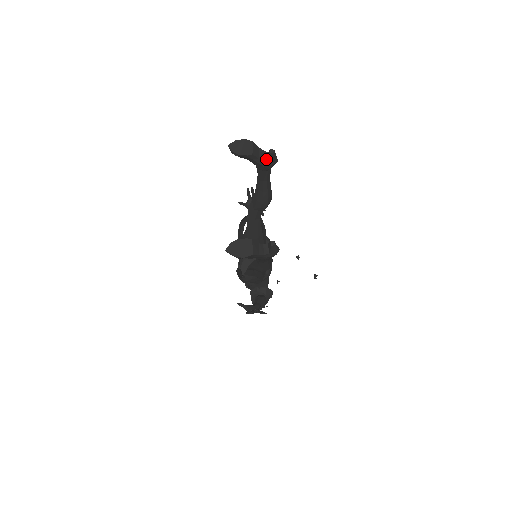
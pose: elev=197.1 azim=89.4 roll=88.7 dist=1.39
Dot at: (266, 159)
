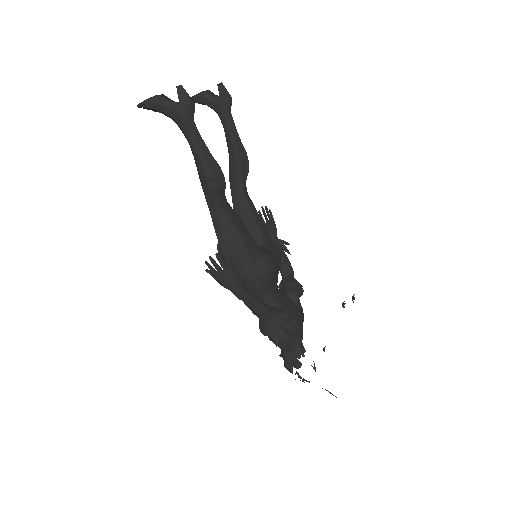
Dot at: (219, 97)
